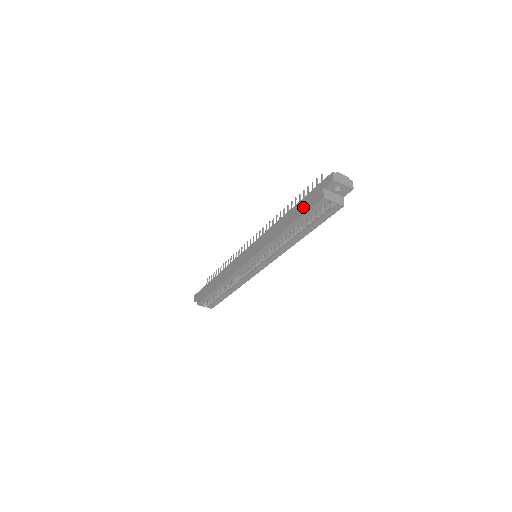
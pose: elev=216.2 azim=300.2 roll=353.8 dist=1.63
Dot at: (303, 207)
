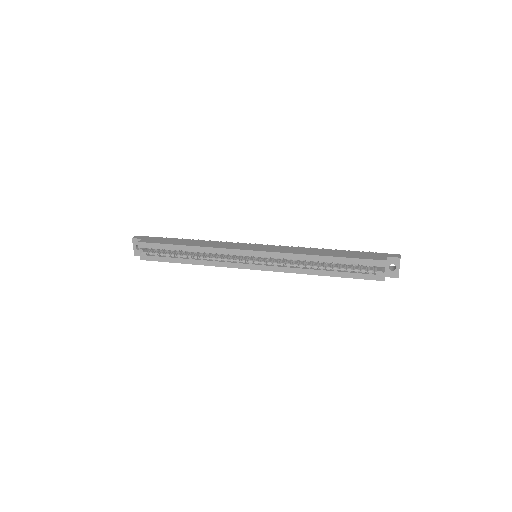
Dot at: (356, 255)
